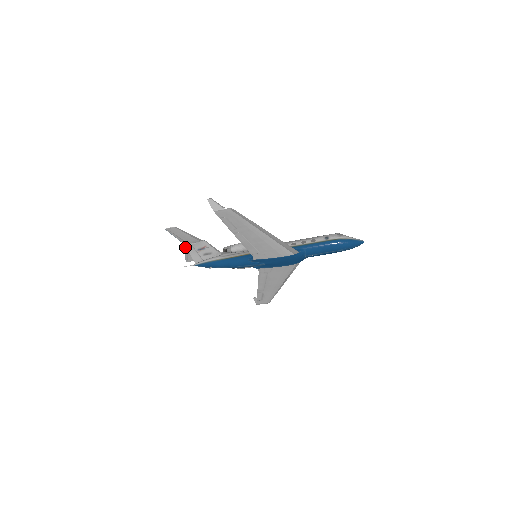
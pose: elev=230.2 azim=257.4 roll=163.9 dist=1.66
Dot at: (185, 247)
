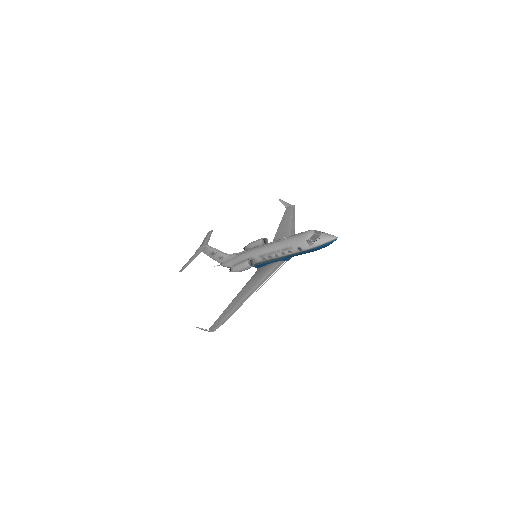
Dot at: (199, 247)
